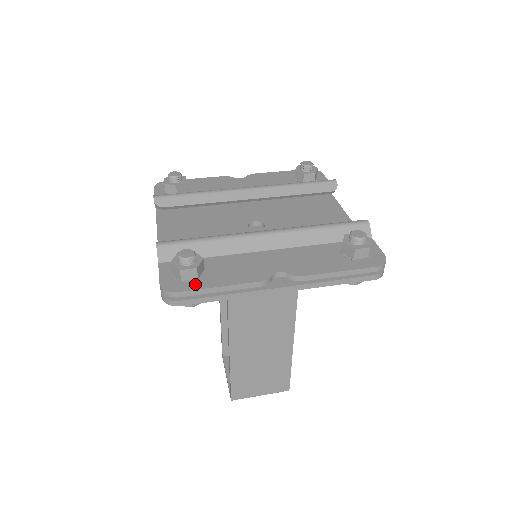
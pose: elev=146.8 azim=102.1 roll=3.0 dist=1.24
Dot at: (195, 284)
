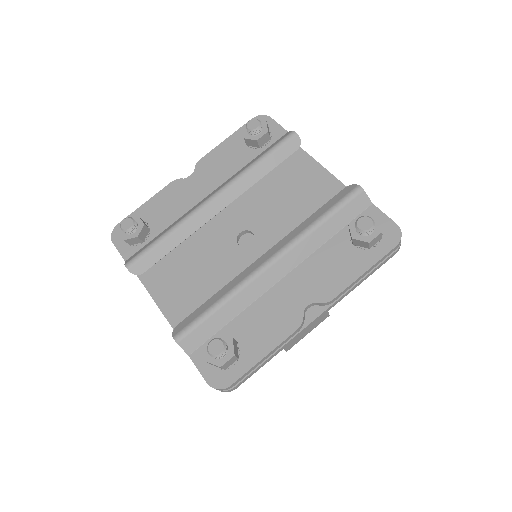
Dot at: (240, 366)
